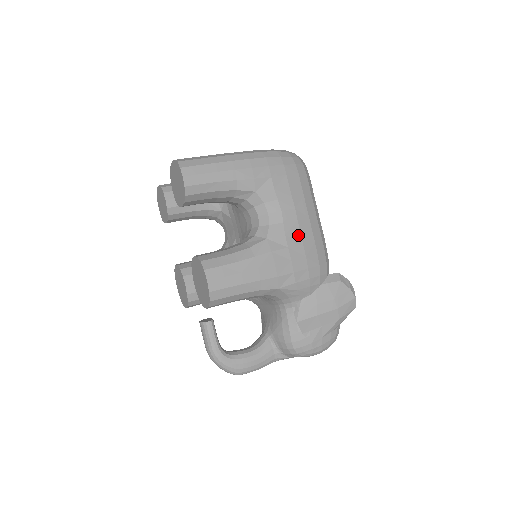
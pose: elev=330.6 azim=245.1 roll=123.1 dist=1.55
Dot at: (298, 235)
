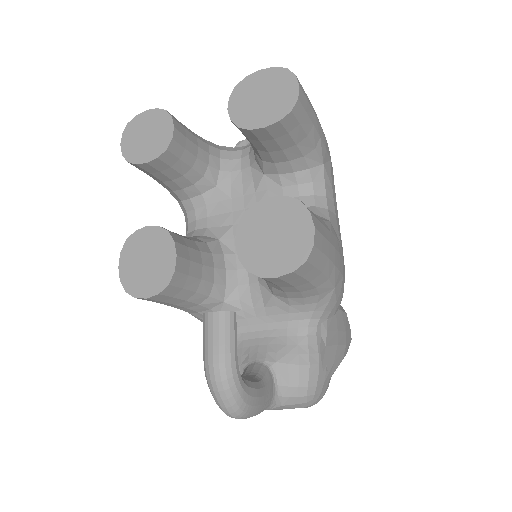
Dot at: occluded
